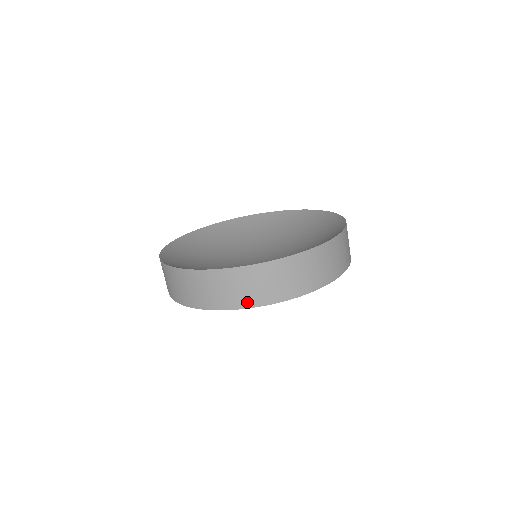
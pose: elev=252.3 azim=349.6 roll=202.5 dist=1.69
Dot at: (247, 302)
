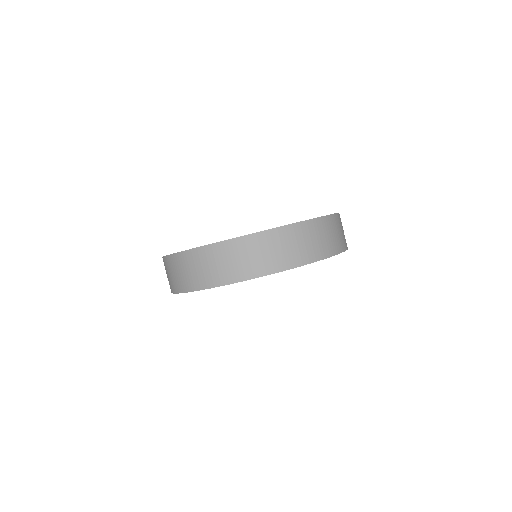
Dot at: (187, 286)
